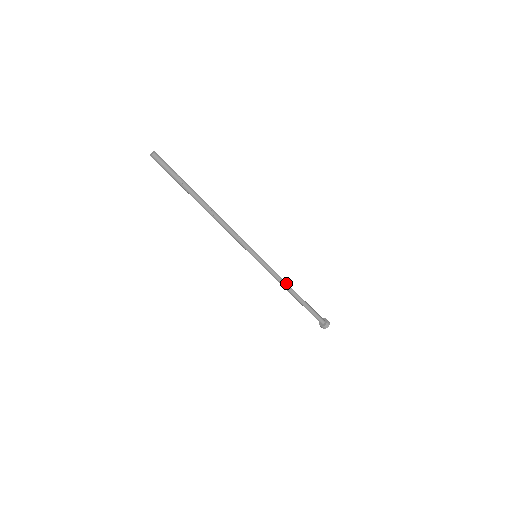
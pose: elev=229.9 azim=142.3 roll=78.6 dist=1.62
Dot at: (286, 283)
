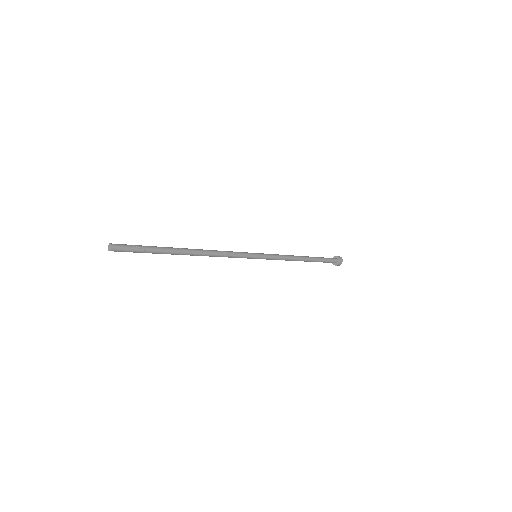
Dot at: (292, 260)
